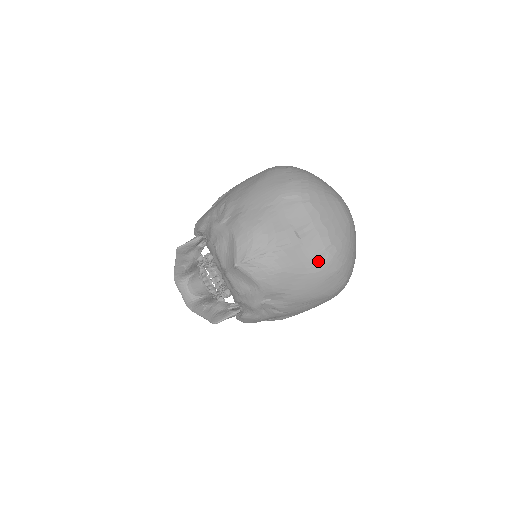
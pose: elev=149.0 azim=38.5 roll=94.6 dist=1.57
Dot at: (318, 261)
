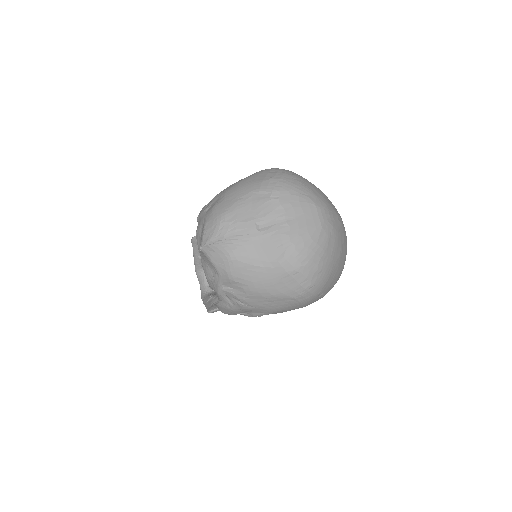
Dot at: (274, 256)
